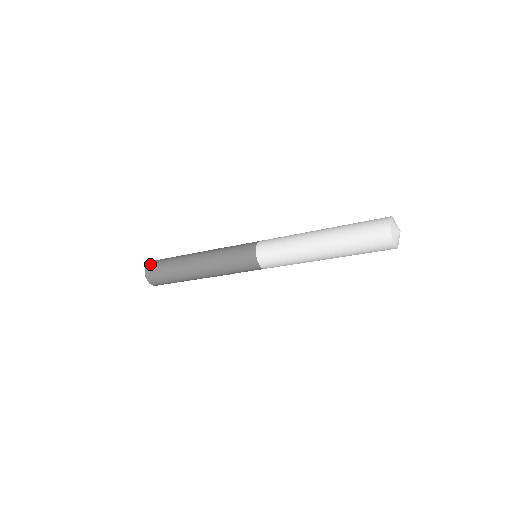
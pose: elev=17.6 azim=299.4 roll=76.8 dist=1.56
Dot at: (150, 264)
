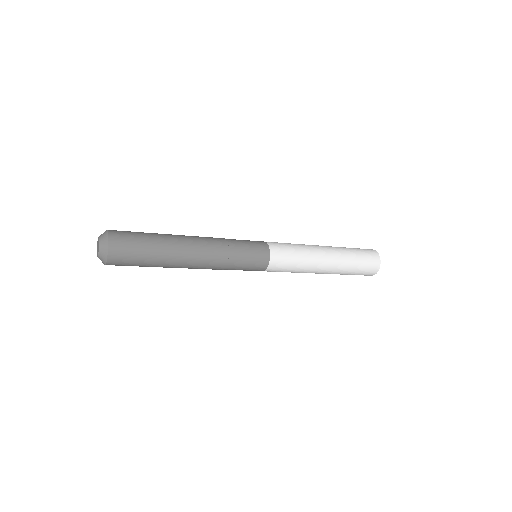
Dot at: (115, 230)
